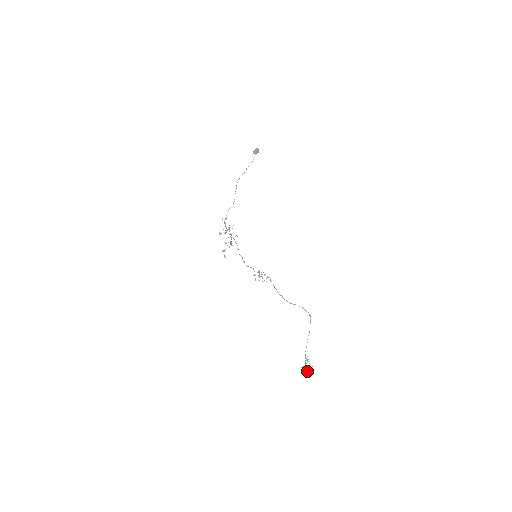
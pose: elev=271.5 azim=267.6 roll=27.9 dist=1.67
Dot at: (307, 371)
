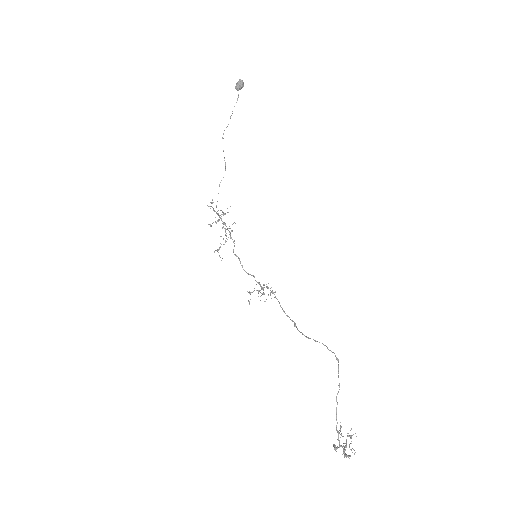
Dot at: (343, 451)
